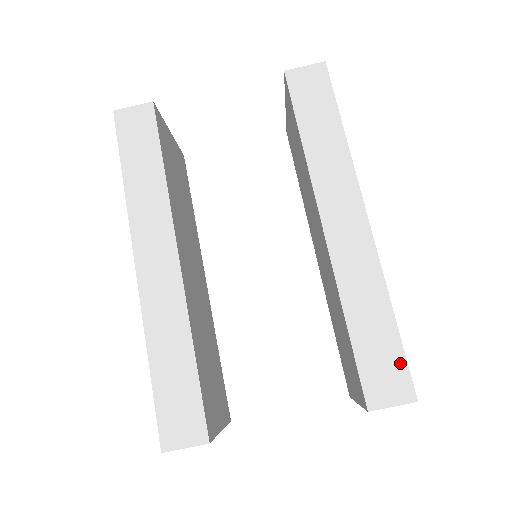
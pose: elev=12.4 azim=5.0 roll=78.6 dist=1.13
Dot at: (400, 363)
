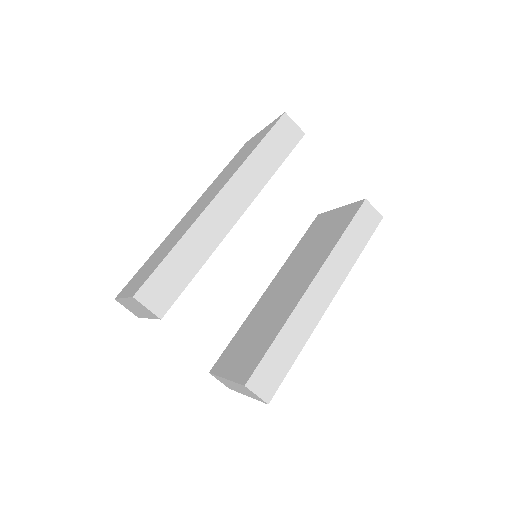
Dot at: (279, 380)
